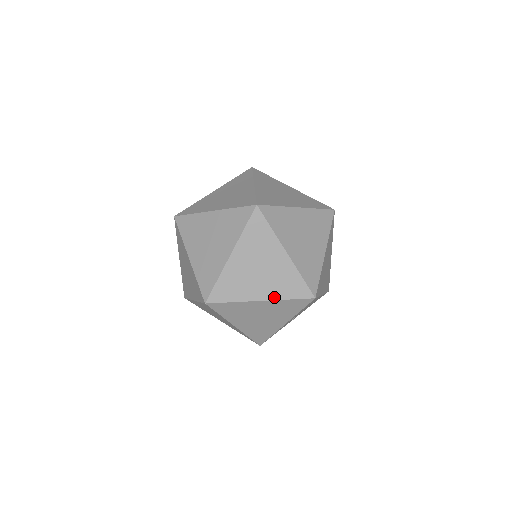
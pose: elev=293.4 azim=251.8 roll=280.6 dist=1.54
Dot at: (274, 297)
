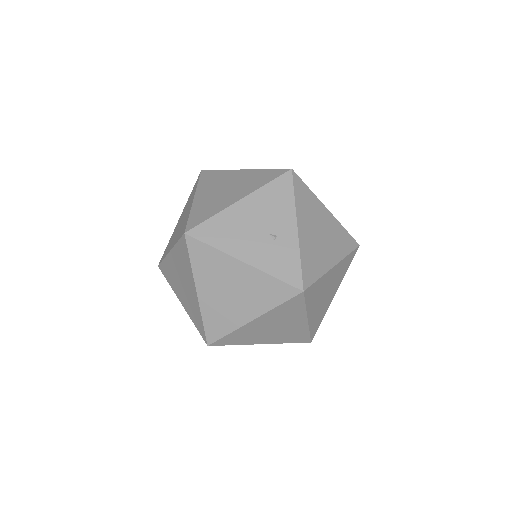
Dot at: occluded
